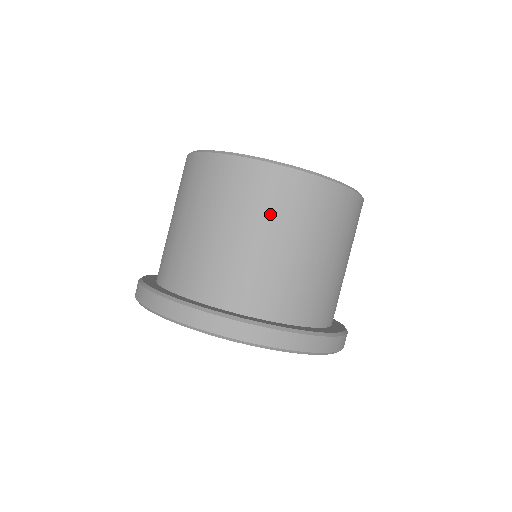
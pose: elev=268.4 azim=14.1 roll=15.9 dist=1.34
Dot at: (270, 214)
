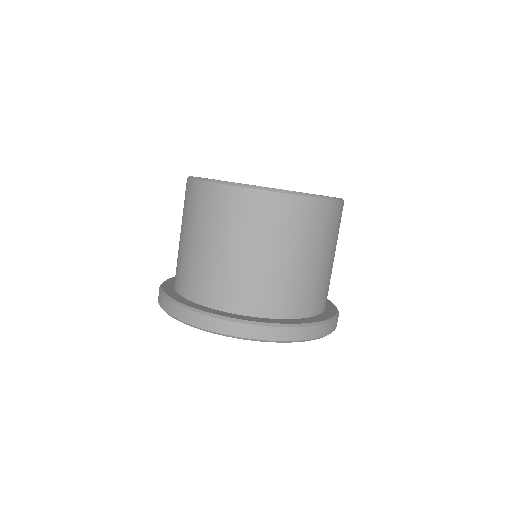
Dot at: (281, 235)
